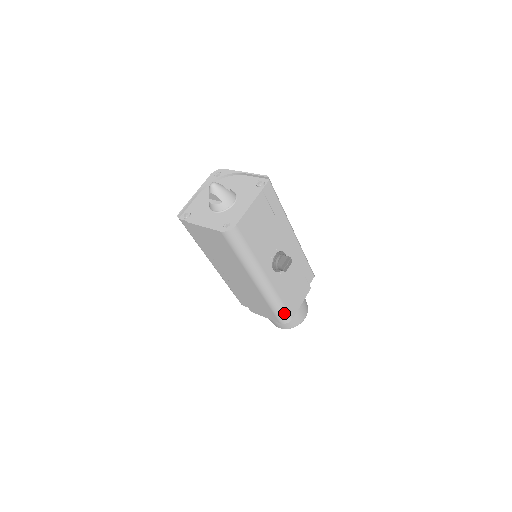
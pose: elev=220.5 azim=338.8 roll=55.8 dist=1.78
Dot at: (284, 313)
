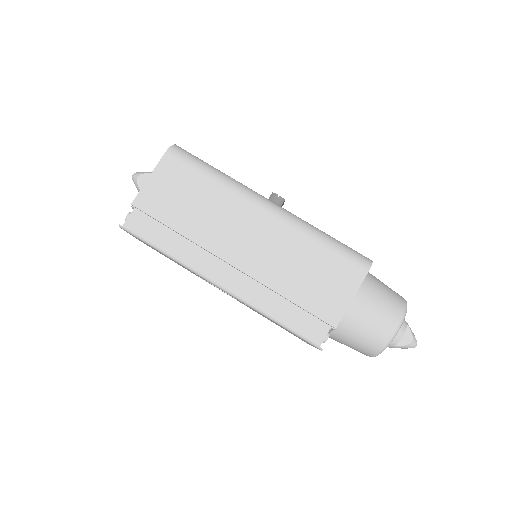
Dot at: (348, 248)
